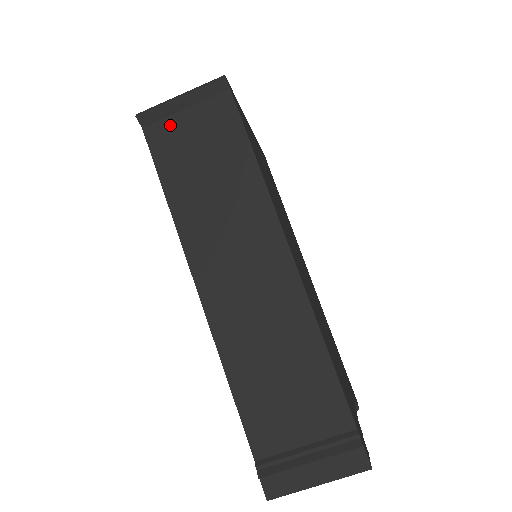
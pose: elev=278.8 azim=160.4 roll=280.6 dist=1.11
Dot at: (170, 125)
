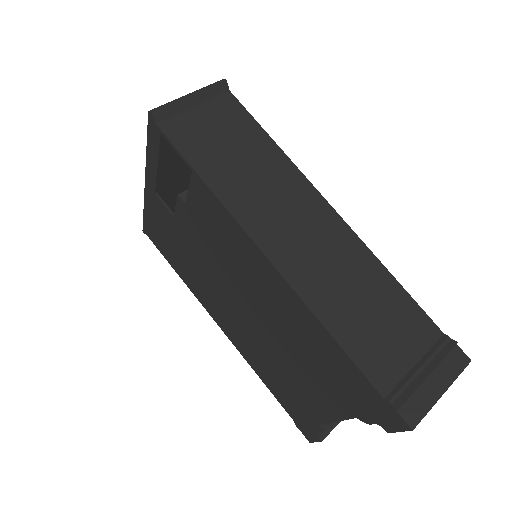
Dot at: (184, 120)
